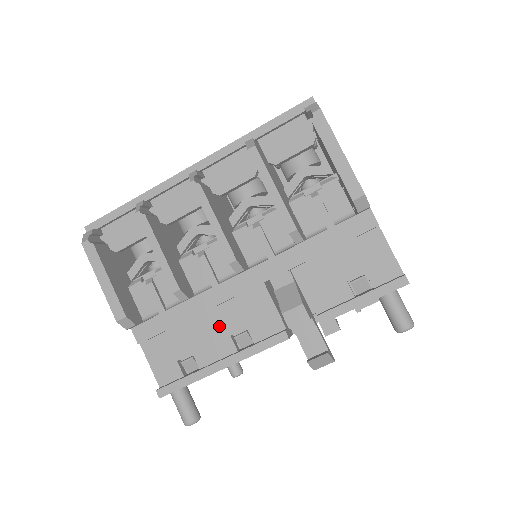
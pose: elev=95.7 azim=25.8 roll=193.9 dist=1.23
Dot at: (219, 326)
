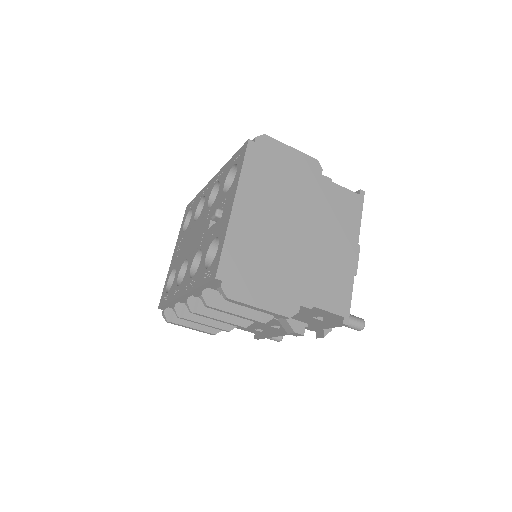
Dot at: (262, 325)
